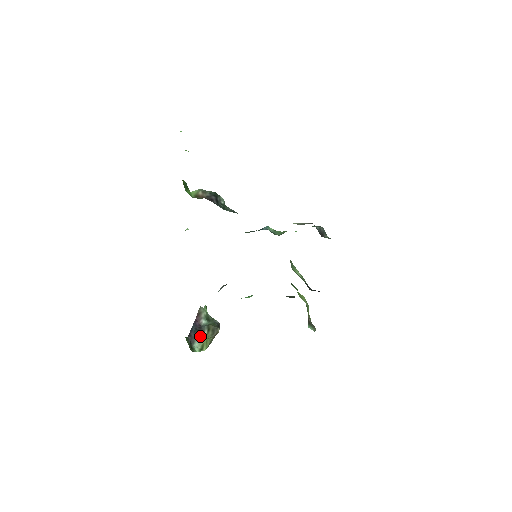
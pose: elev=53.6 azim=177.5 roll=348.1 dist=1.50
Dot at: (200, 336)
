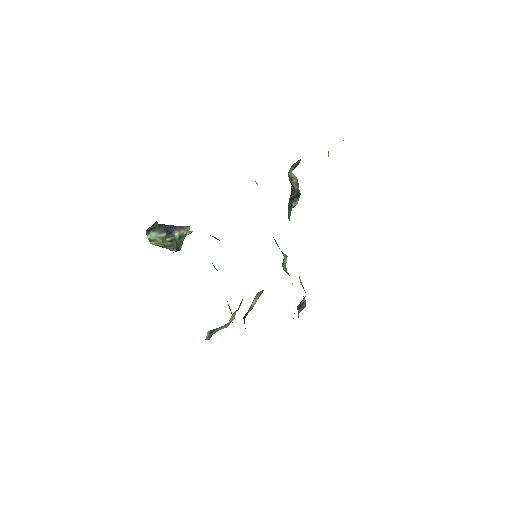
Dot at: (163, 235)
